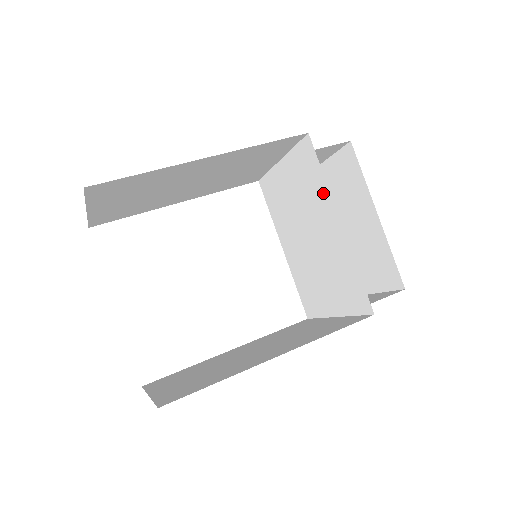
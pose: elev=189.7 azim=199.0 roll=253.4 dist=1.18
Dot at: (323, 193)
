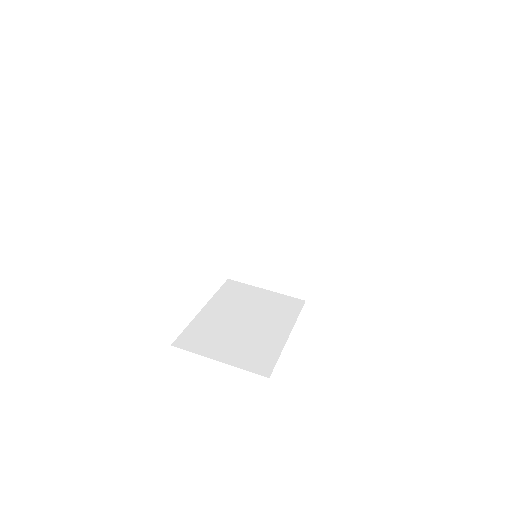
Dot at: (312, 233)
